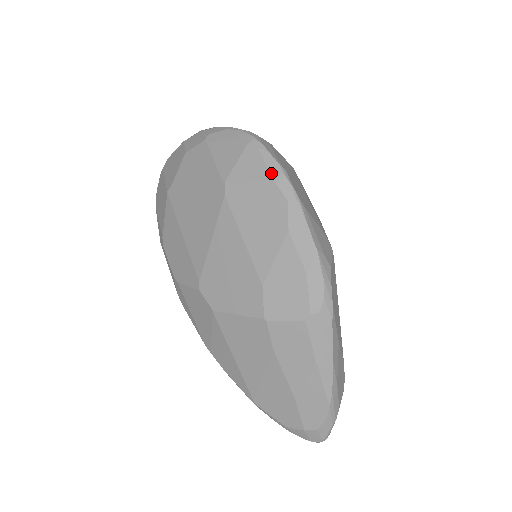
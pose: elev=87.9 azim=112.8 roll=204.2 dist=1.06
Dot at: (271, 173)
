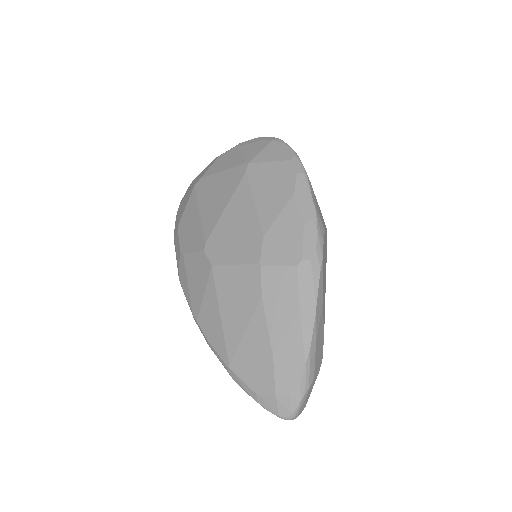
Dot at: (287, 156)
